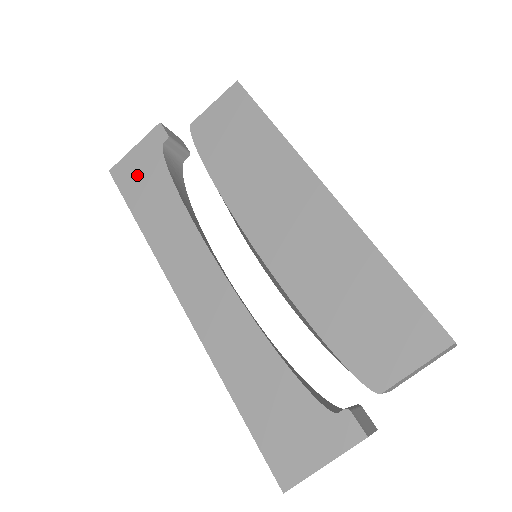
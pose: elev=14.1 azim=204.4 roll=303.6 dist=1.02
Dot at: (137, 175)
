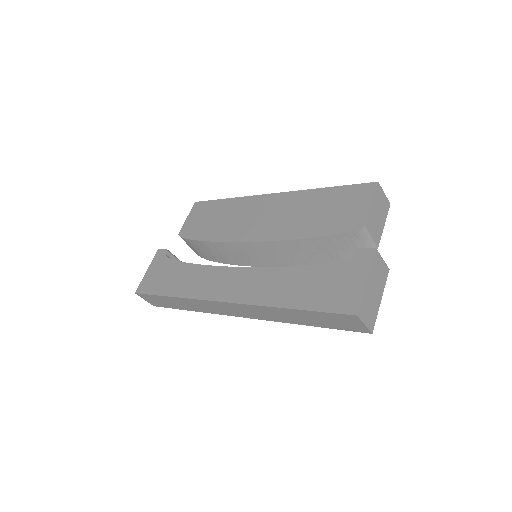
Dot at: (156, 279)
